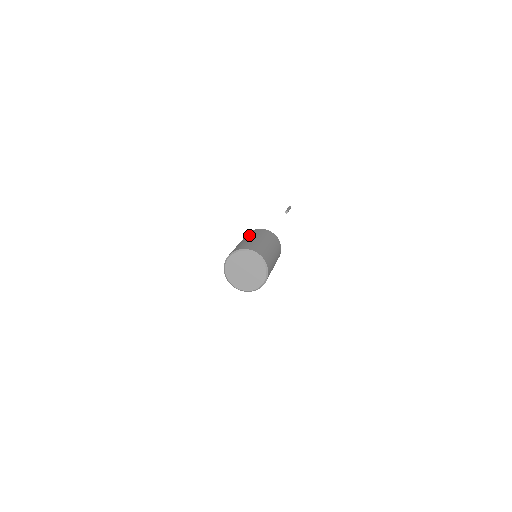
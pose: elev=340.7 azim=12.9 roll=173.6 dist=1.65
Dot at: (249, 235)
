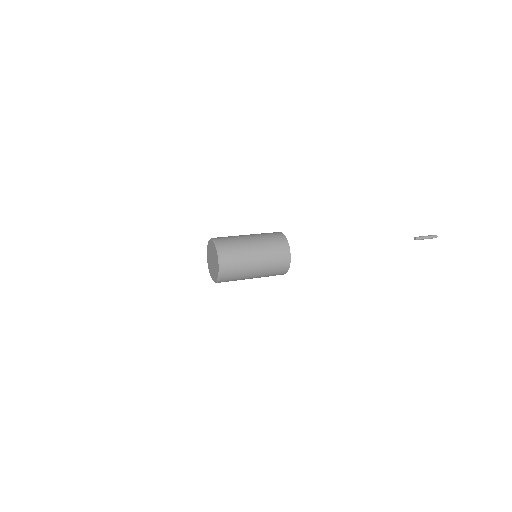
Dot at: (262, 234)
